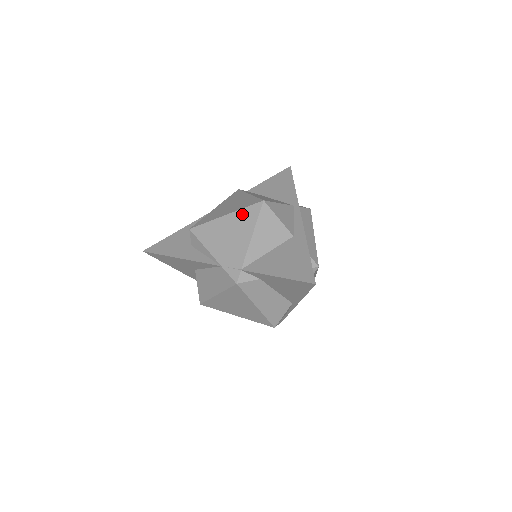
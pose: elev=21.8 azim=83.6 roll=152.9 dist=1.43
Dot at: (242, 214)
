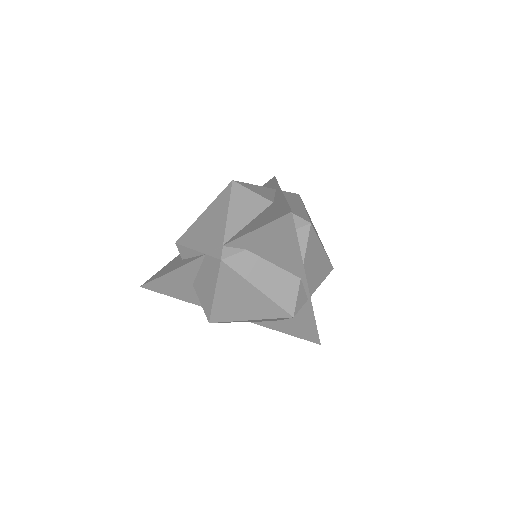
Dot at: (216, 202)
